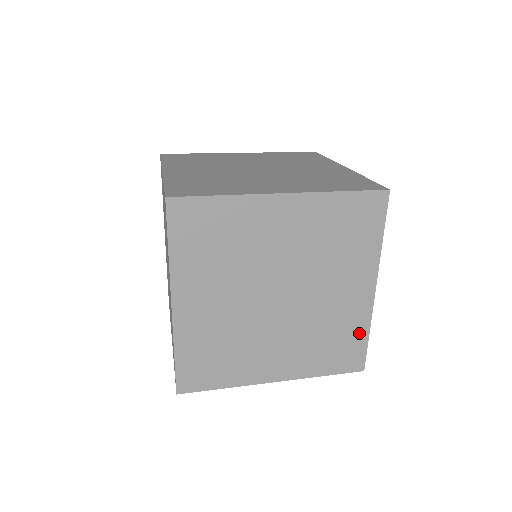
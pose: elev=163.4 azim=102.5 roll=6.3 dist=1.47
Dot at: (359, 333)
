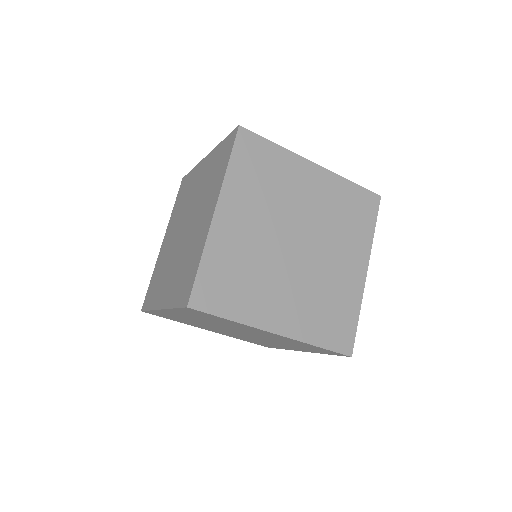
Dot at: (351, 312)
